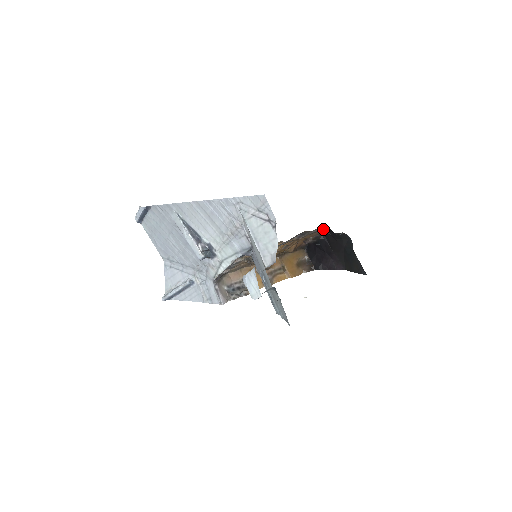
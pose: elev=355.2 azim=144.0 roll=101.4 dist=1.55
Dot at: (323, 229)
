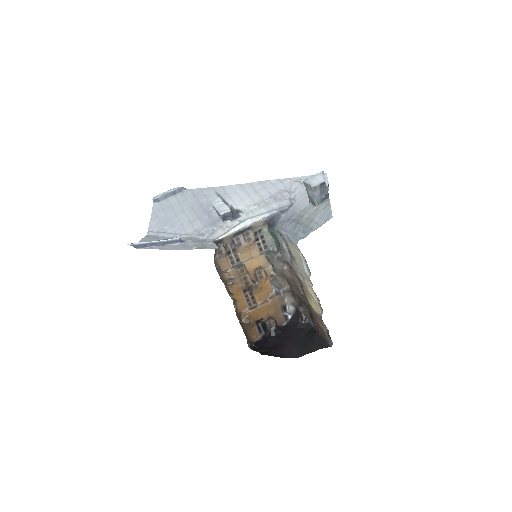
Dot at: (289, 314)
